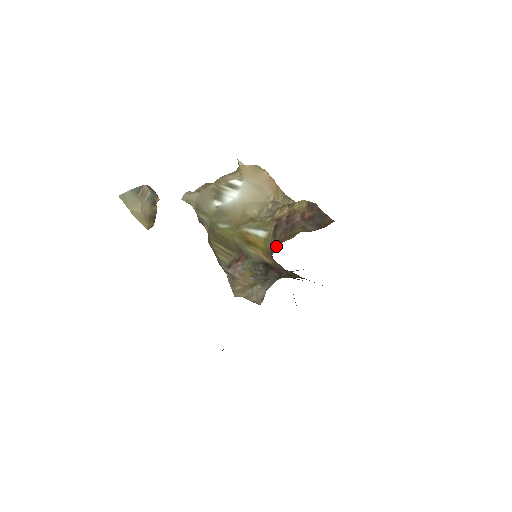
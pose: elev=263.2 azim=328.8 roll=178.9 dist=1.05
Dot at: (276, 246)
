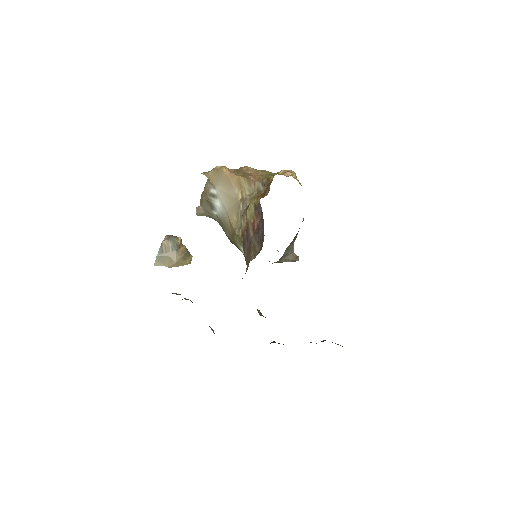
Dot at: occluded
